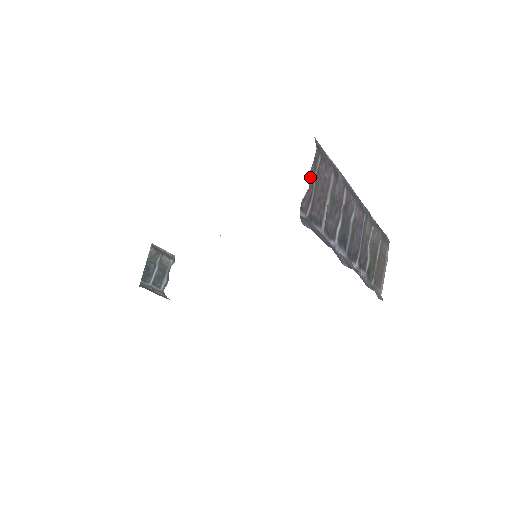
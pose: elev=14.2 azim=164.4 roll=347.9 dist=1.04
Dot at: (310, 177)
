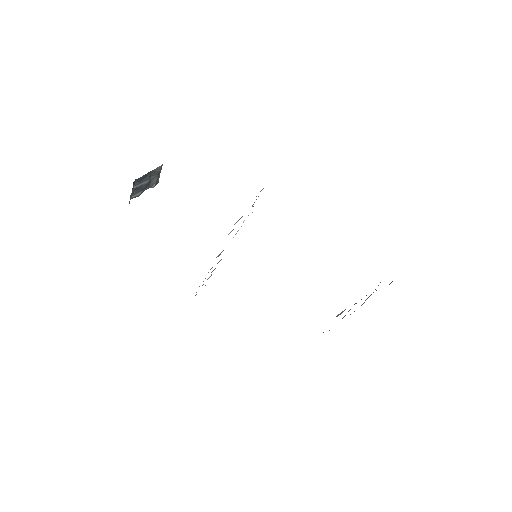
Dot at: occluded
